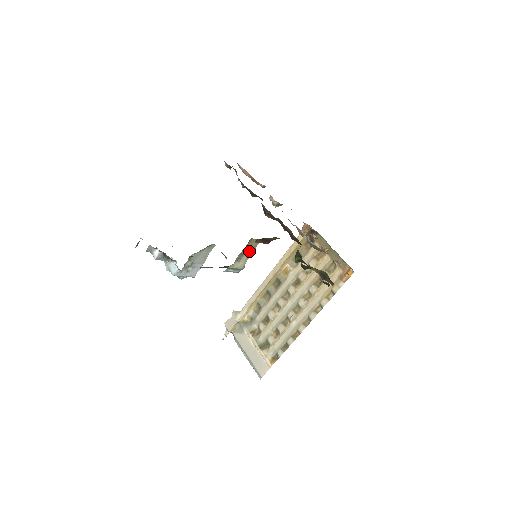
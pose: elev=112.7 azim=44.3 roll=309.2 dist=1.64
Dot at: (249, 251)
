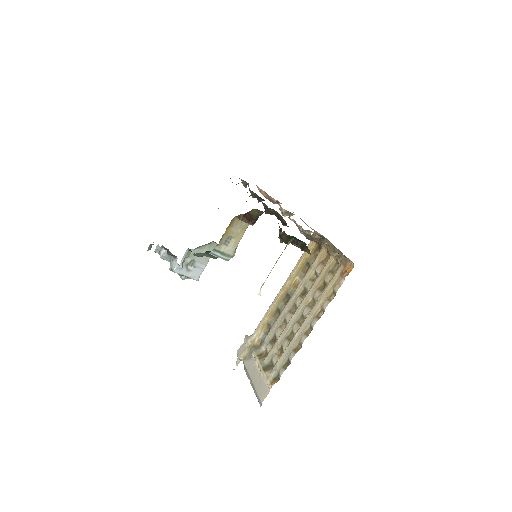
Dot at: (237, 234)
